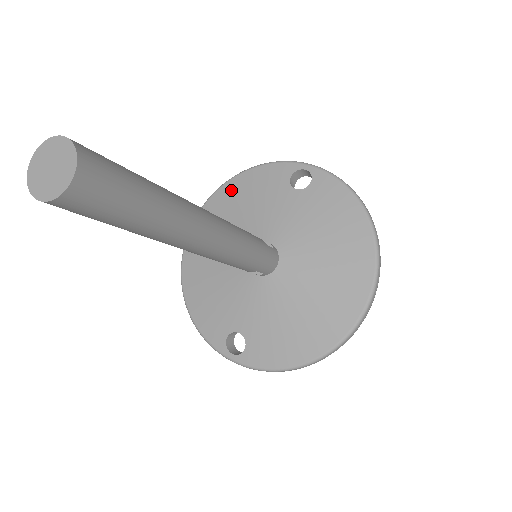
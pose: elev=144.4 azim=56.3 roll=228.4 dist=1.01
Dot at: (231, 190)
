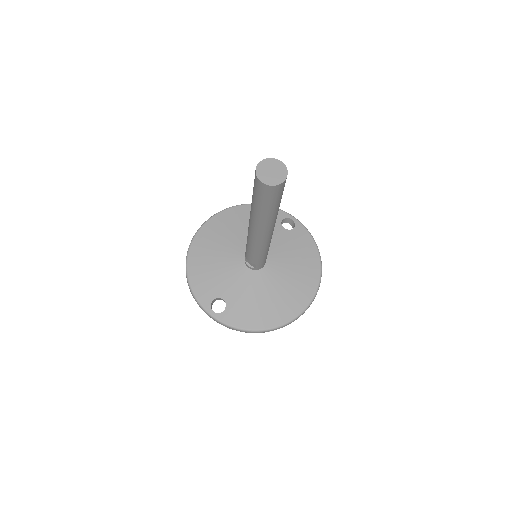
Dot at: (241, 211)
